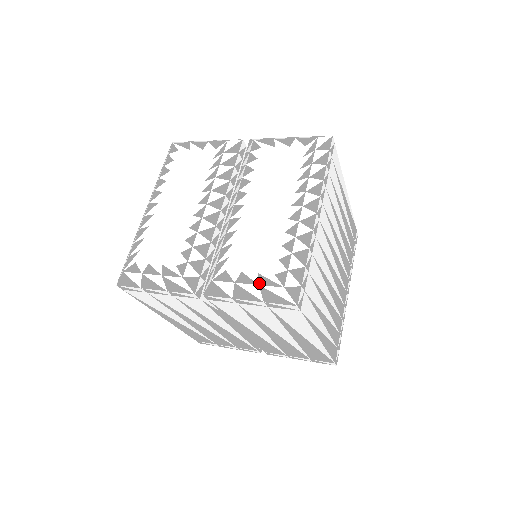
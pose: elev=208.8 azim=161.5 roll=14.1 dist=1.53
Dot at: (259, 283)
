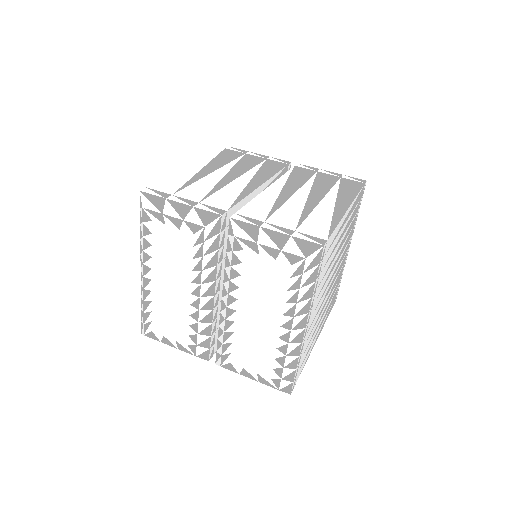
Dot at: (259, 381)
